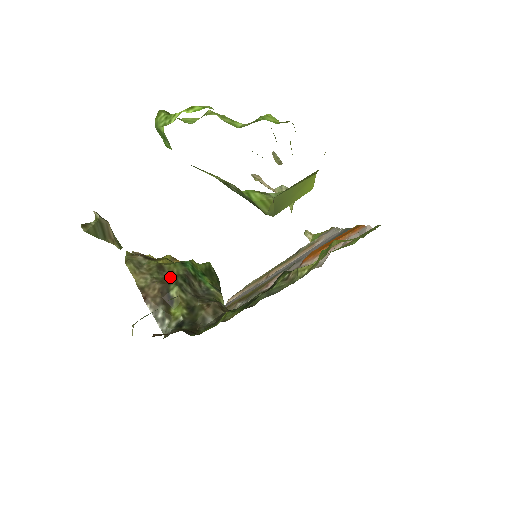
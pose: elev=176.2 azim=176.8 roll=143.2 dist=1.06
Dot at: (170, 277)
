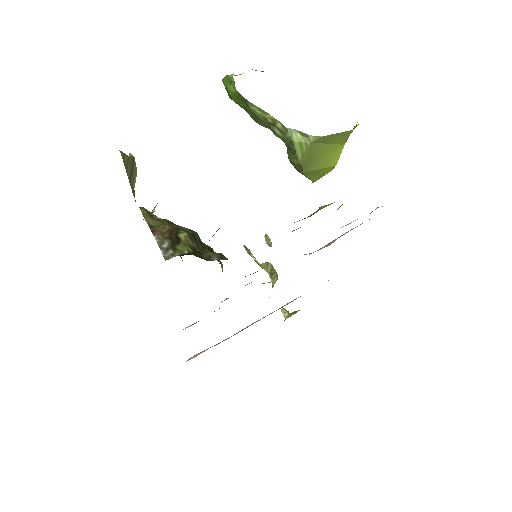
Dot at: (180, 228)
